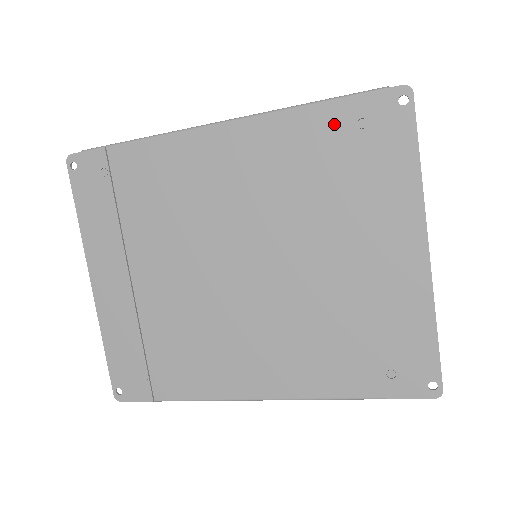
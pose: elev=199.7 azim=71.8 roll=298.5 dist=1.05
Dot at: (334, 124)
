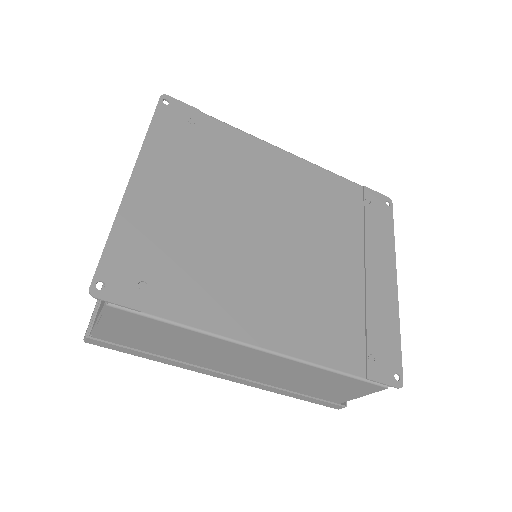
Dot at: (353, 193)
